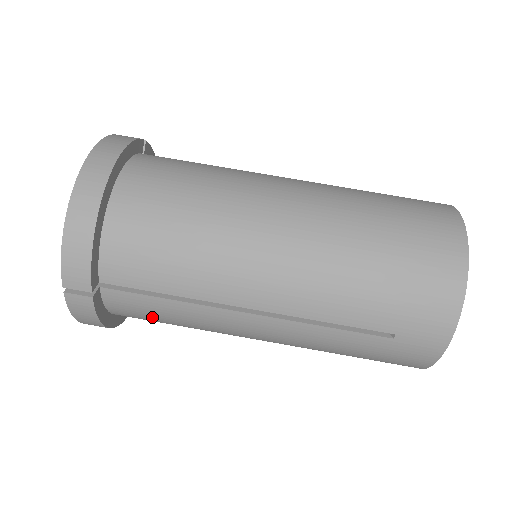
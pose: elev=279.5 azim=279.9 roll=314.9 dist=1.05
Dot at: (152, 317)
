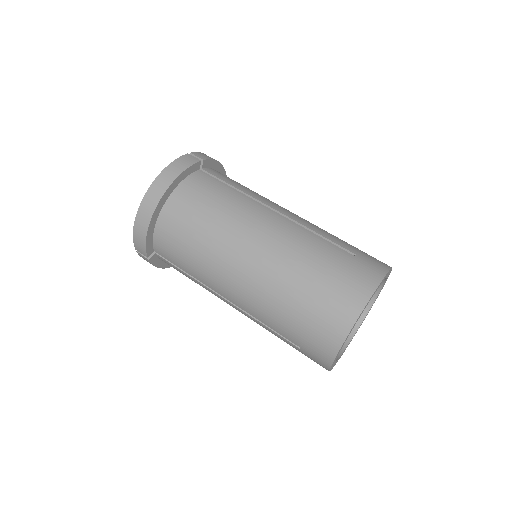
Dot at: occluded
